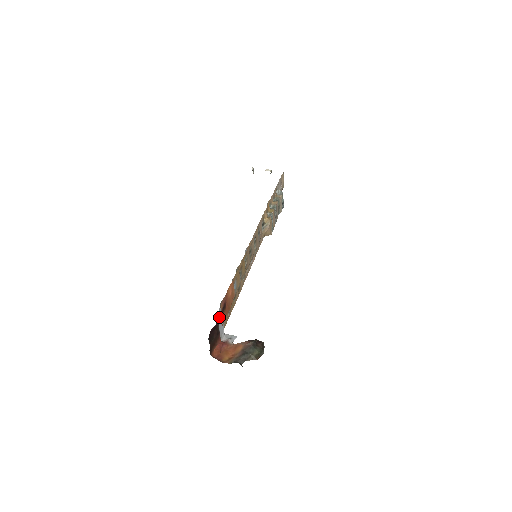
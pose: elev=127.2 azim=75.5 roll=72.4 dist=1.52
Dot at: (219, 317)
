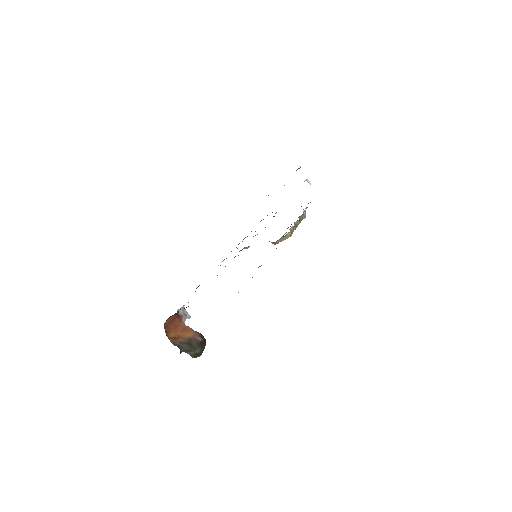
Dot at: occluded
